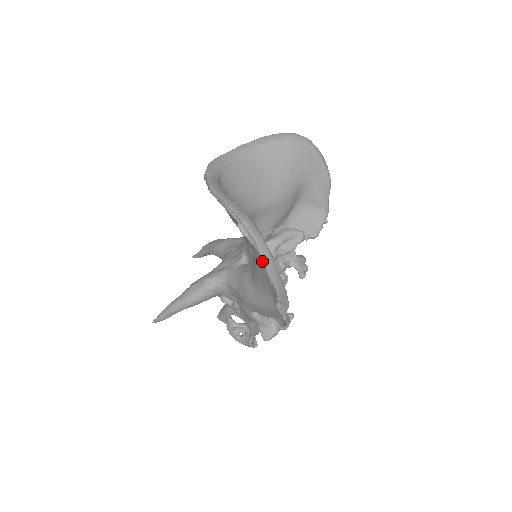
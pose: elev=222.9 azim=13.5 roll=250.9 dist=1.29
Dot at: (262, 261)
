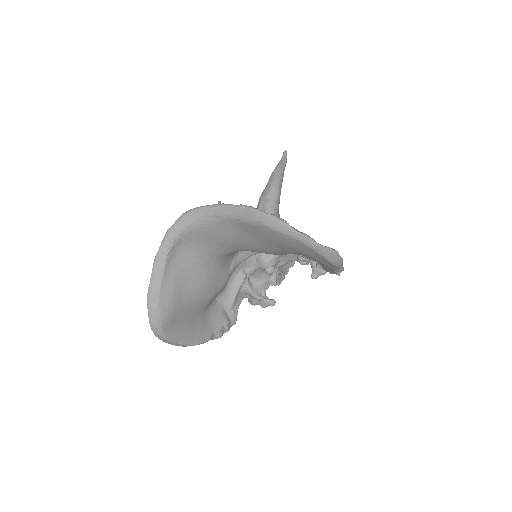
Dot at: occluded
